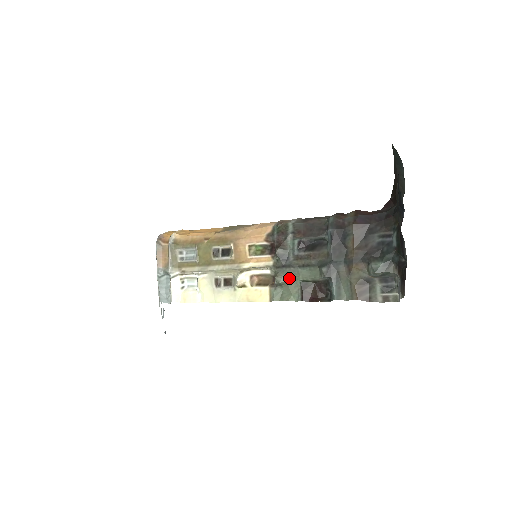
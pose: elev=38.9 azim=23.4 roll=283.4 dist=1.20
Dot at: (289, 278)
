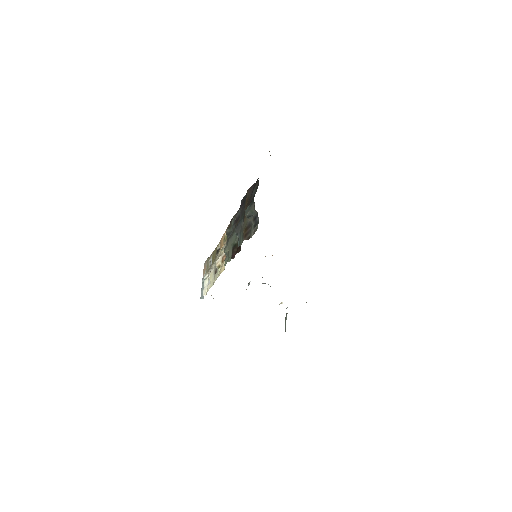
Dot at: (229, 247)
